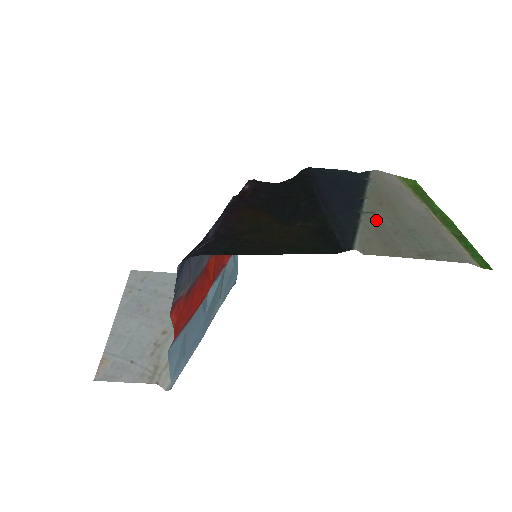
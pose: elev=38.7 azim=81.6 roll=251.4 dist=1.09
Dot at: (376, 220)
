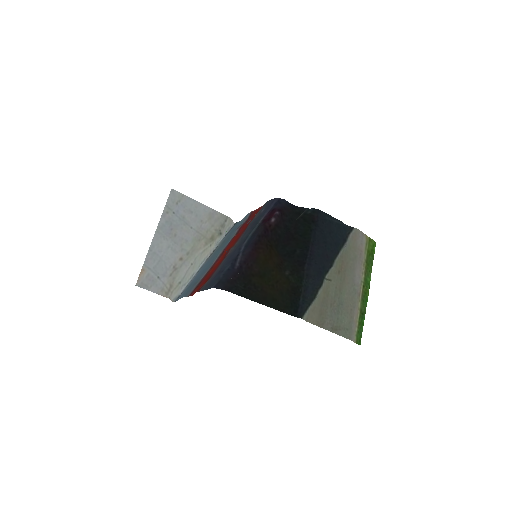
Dot at: (328, 289)
